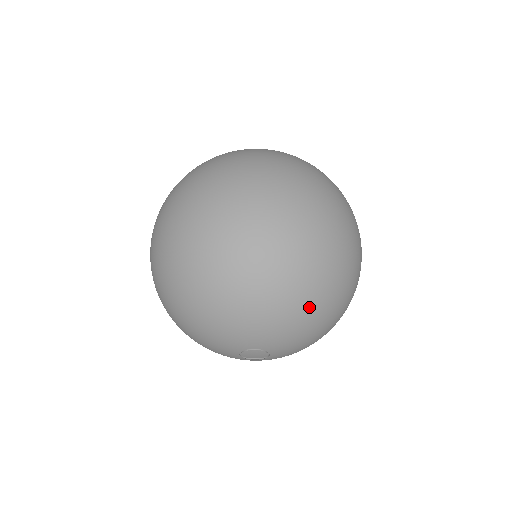
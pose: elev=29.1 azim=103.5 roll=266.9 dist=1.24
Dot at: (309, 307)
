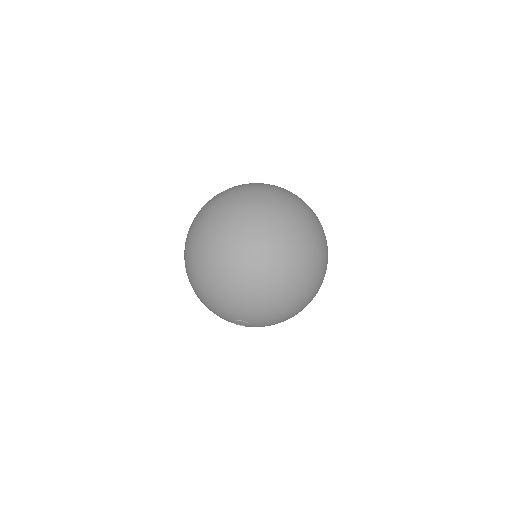
Dot at: (291, 317)
